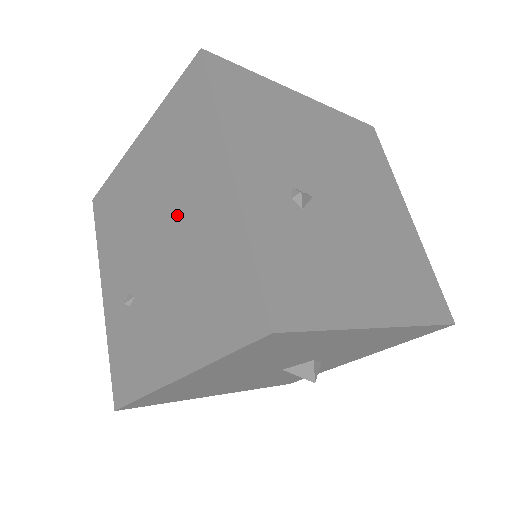
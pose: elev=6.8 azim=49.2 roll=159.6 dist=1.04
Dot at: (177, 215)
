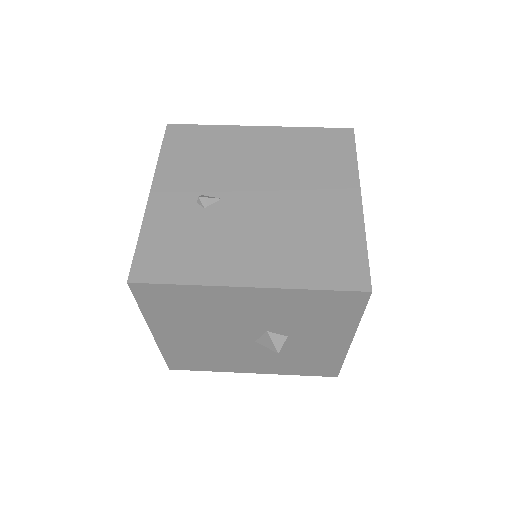
Dot at: occluded
